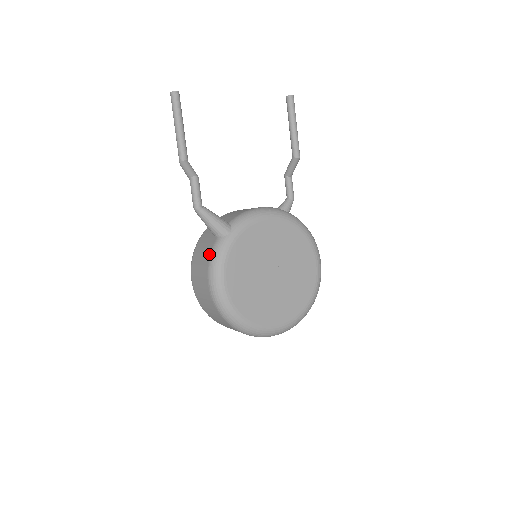
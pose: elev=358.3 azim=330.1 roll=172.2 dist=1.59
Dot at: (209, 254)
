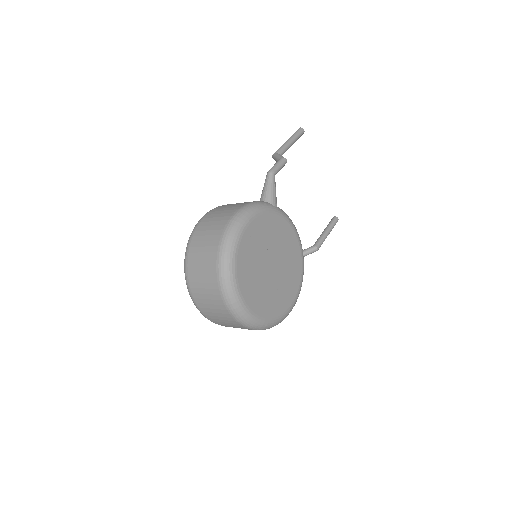
Dot at: occluded
